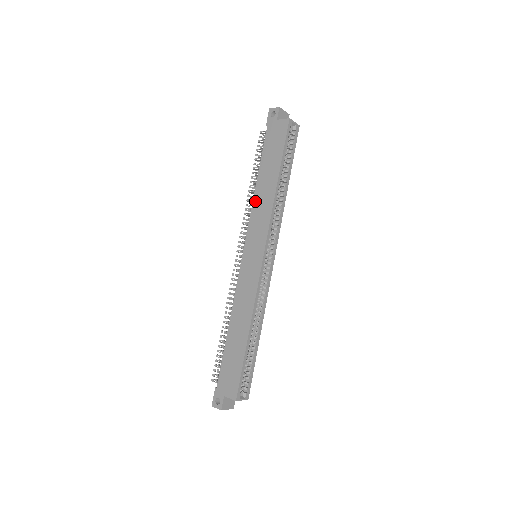
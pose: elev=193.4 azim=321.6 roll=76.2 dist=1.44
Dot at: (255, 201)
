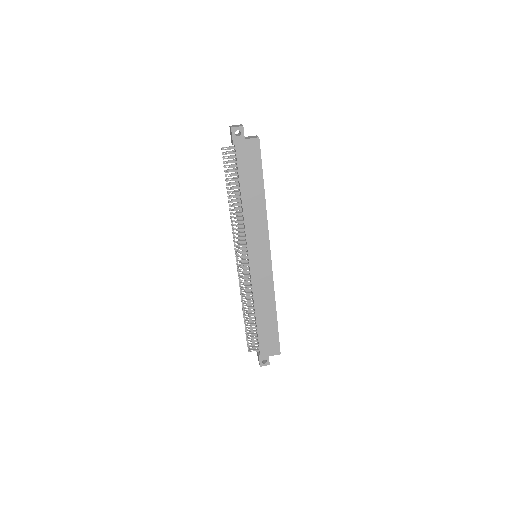
Dot at: (246, 216)
